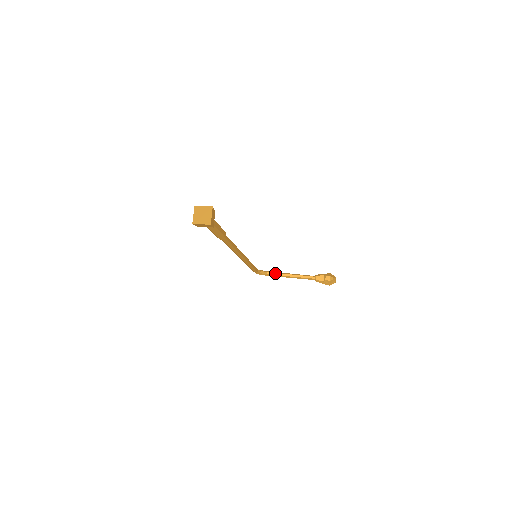
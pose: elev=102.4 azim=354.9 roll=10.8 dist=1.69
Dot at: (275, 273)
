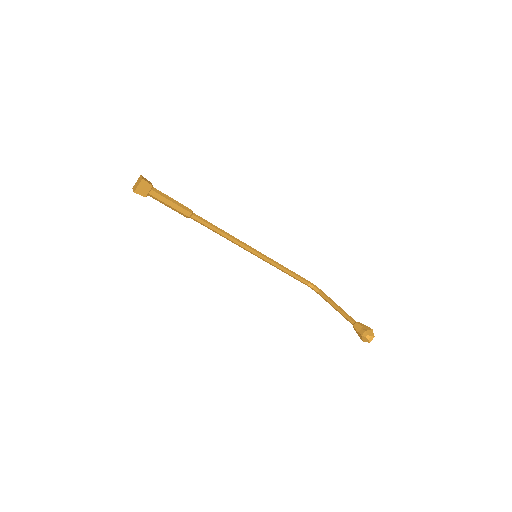
Dot at: (325, 296)
